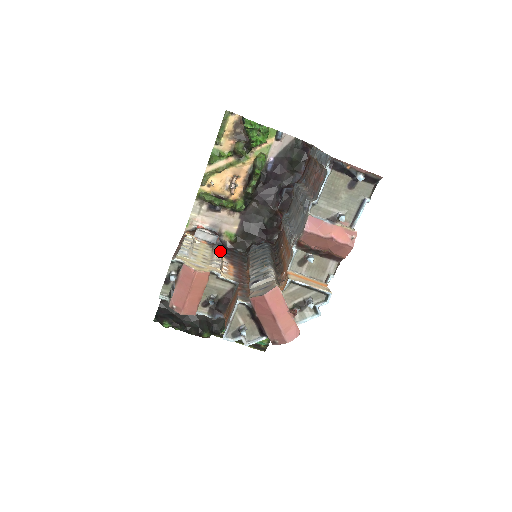
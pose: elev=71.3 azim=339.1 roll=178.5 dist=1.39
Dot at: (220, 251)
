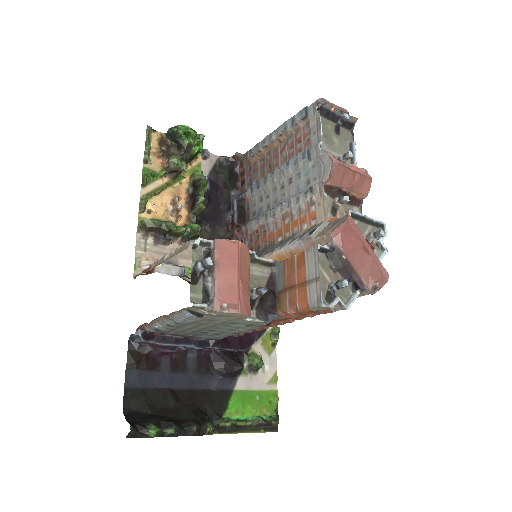
Dot at: occluded
